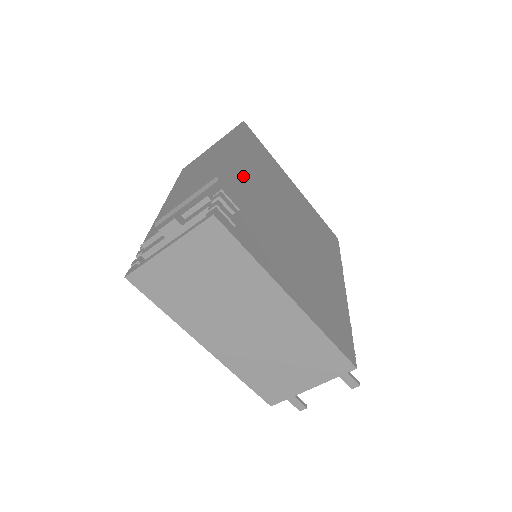
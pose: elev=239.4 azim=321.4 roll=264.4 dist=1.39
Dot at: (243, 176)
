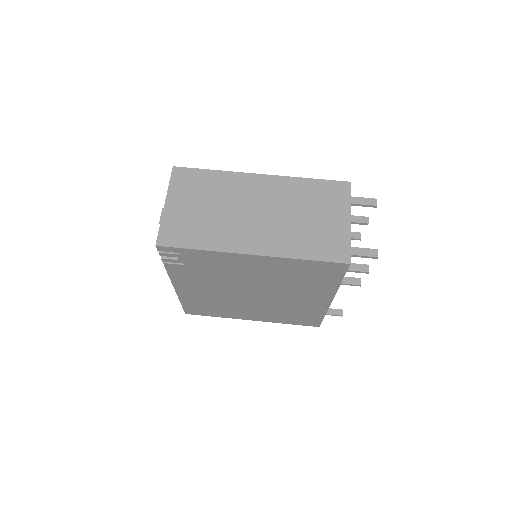
Dot at: occluded
